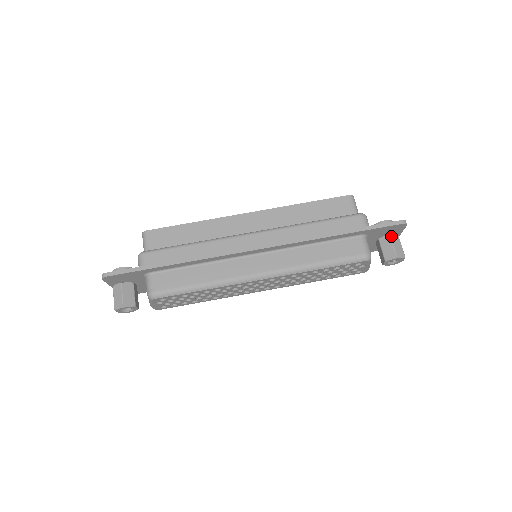
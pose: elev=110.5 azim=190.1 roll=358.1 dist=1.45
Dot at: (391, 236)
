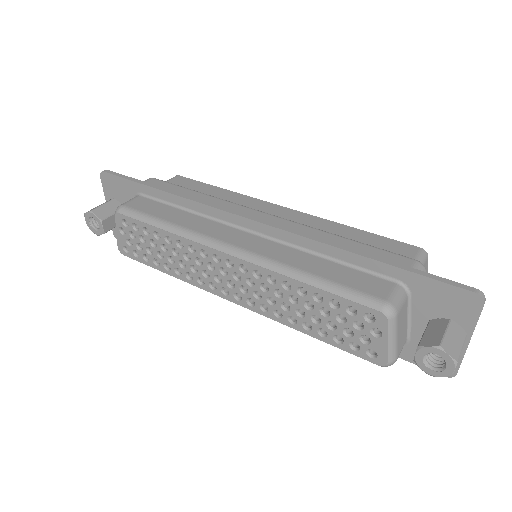
Dot at: (452, 321)
